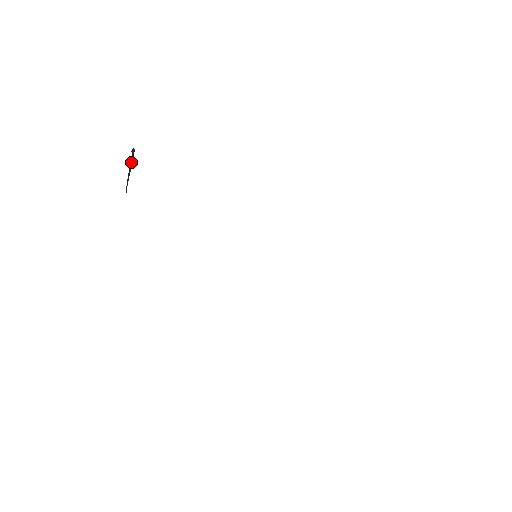
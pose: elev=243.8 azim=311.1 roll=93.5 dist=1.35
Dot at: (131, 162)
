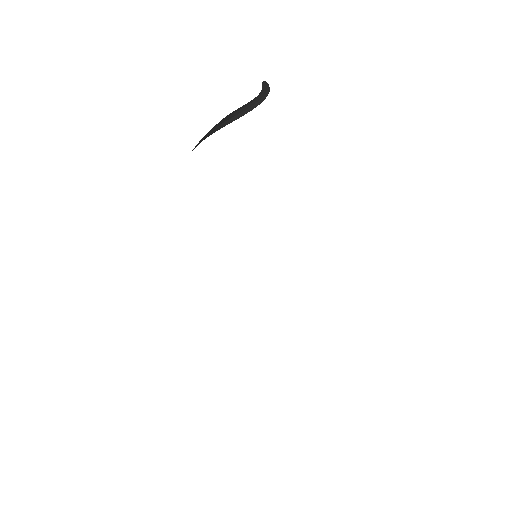
Dot at: (260, 100)
